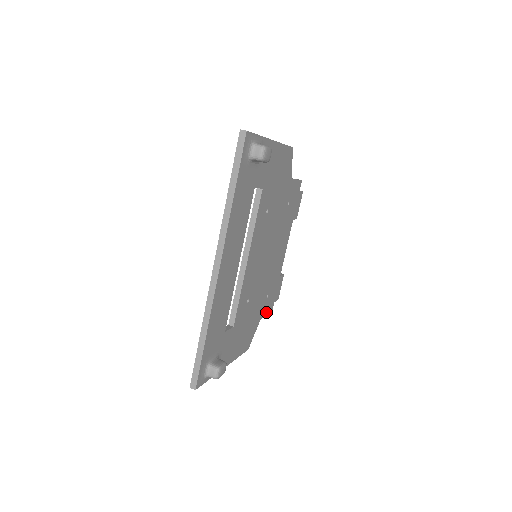
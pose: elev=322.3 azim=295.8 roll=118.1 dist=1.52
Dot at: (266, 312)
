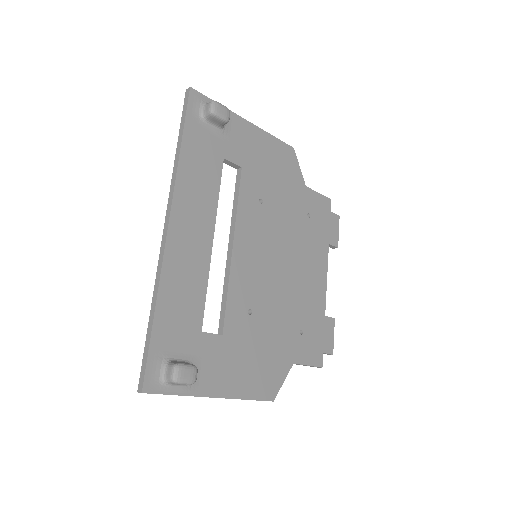
Dot at: (306, 359)
